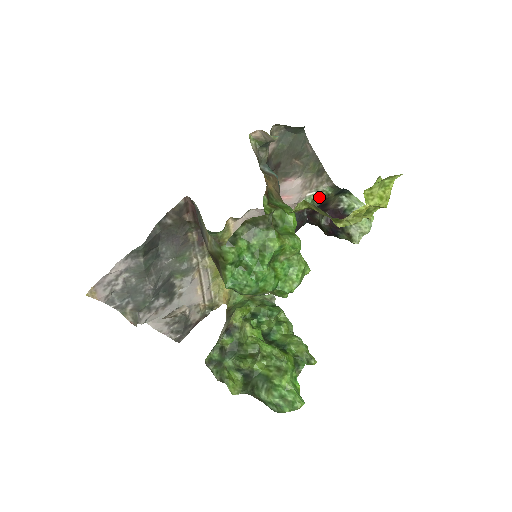
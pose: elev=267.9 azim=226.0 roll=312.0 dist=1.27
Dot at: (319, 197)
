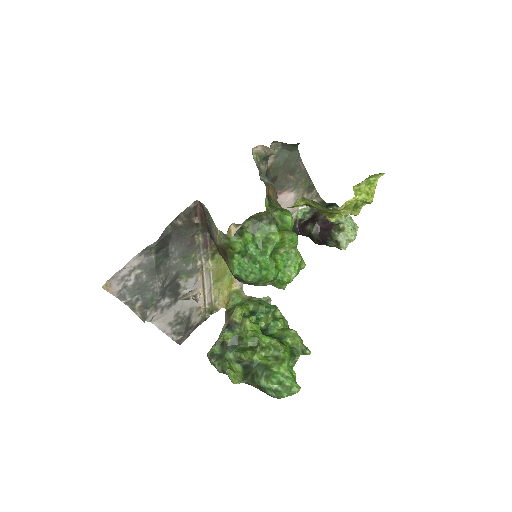
Dot at: (309, 211)
